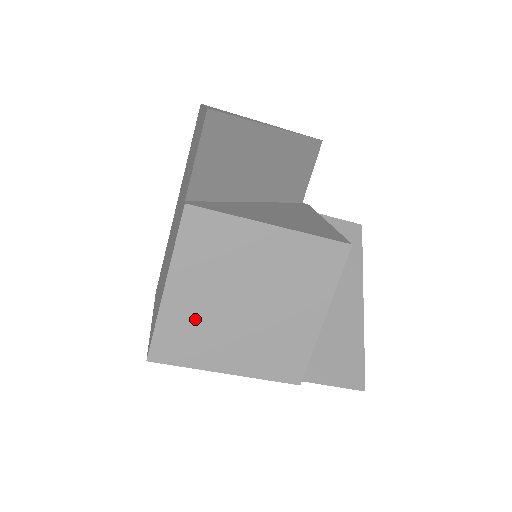
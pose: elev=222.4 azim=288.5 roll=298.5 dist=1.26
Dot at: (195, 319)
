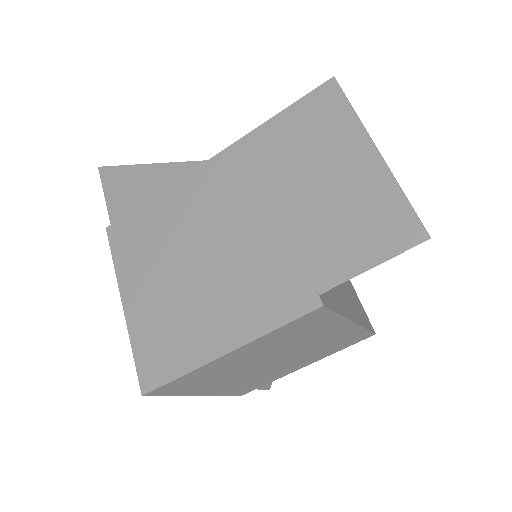
Dot at: (221, 371)
